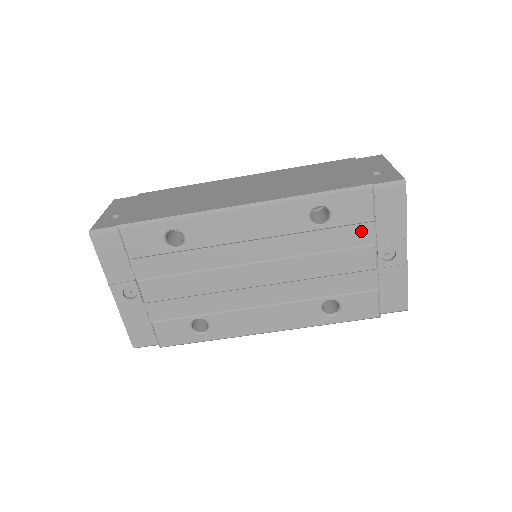
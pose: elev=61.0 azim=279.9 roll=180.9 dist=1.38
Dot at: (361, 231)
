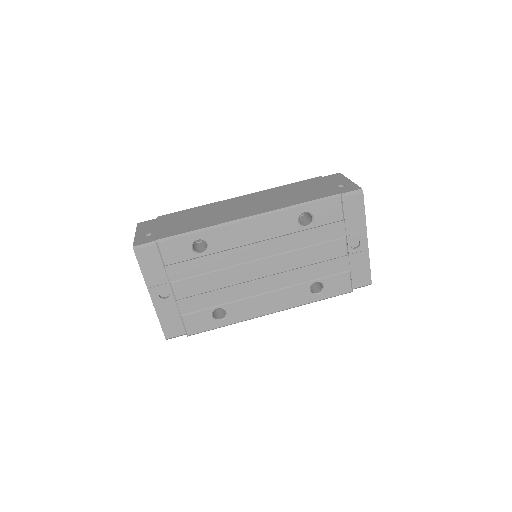
Dot at: (335, 228)
